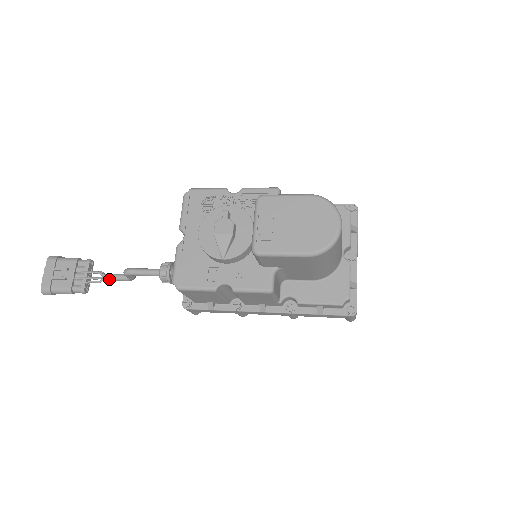
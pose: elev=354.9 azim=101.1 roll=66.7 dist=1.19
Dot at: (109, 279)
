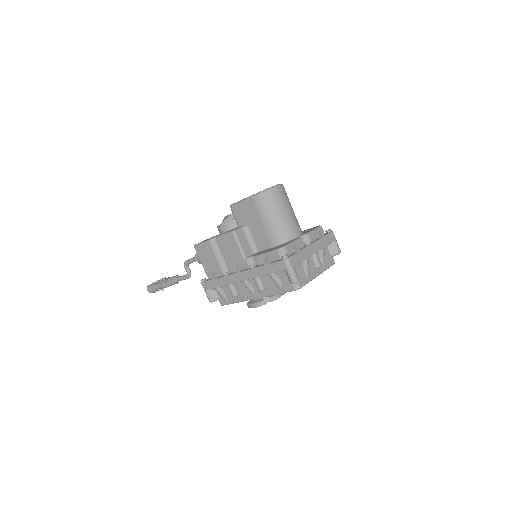
Dot at: (179, 278)
